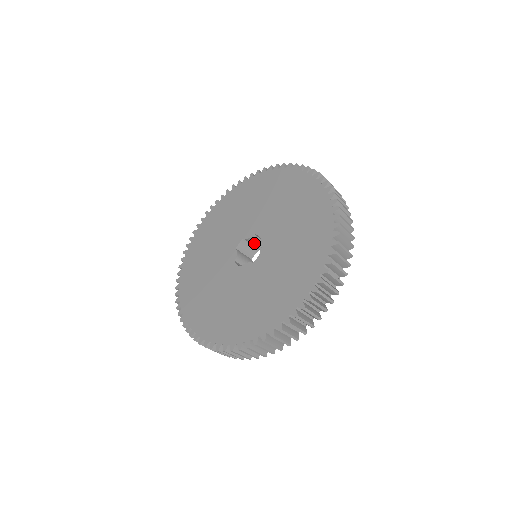
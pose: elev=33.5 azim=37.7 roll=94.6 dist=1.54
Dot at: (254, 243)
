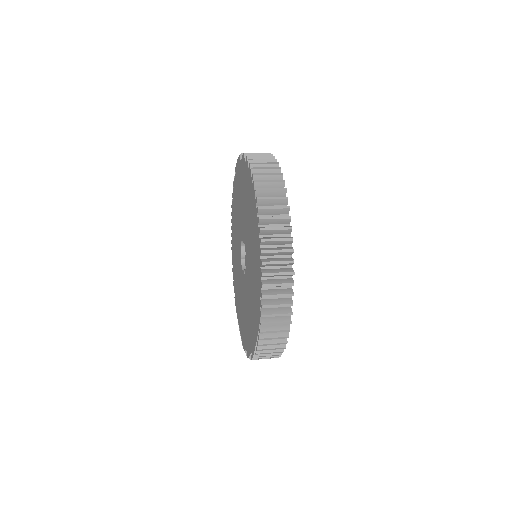
Dot at: occluded
